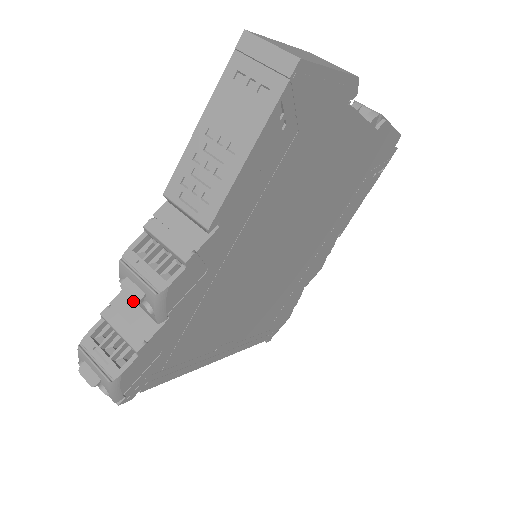
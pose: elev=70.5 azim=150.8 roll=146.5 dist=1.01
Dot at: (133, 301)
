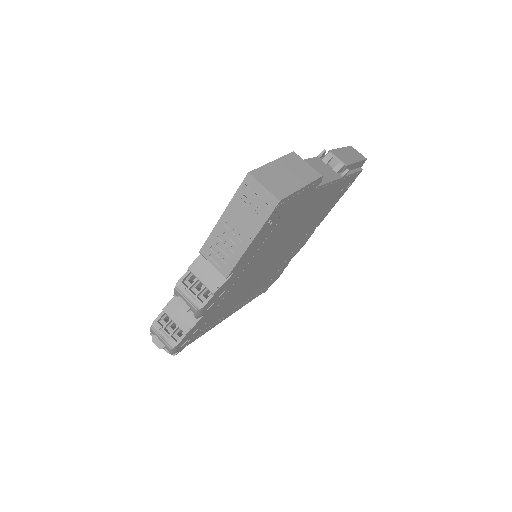
Dot at: occluded
